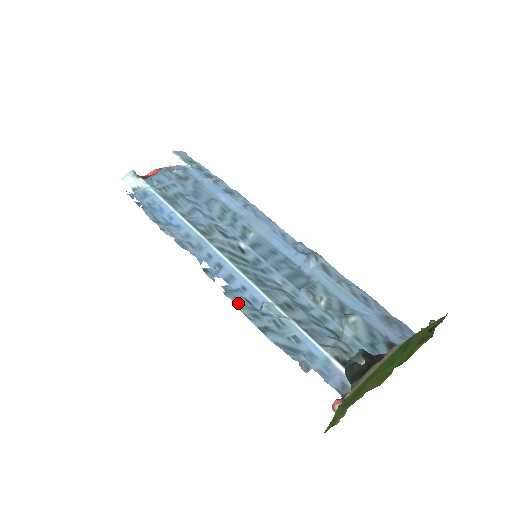
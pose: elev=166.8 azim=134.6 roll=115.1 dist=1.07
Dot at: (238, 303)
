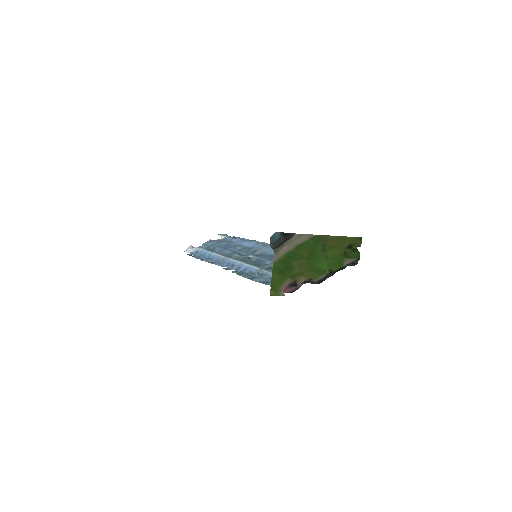
Dot at: (239, 274)
